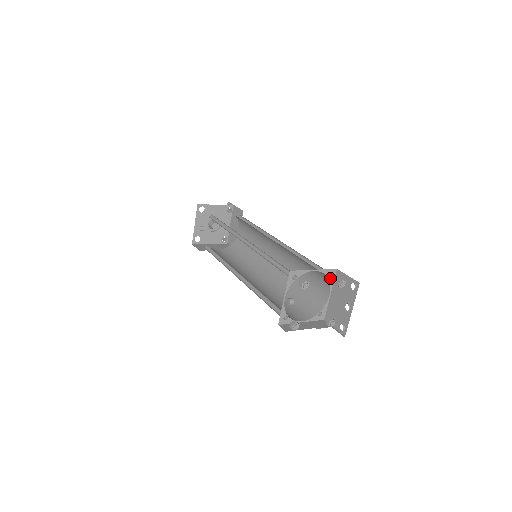
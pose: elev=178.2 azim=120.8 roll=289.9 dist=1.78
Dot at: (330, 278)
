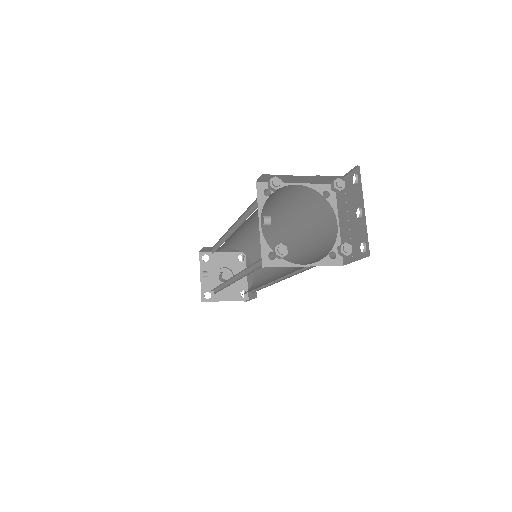
Dot at: (328, 198)
